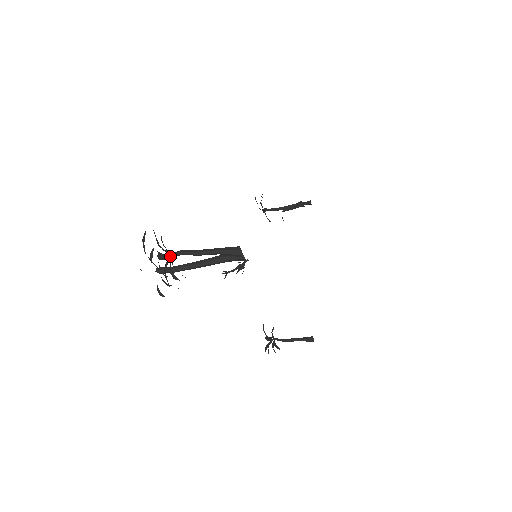
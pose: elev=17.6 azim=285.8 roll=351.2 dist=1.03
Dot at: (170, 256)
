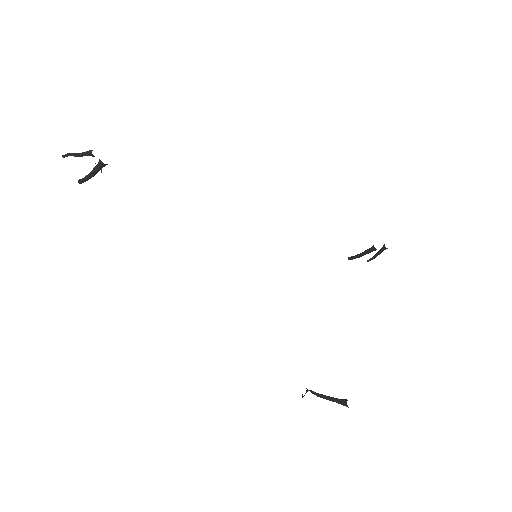
Dot at: (64, 155)
